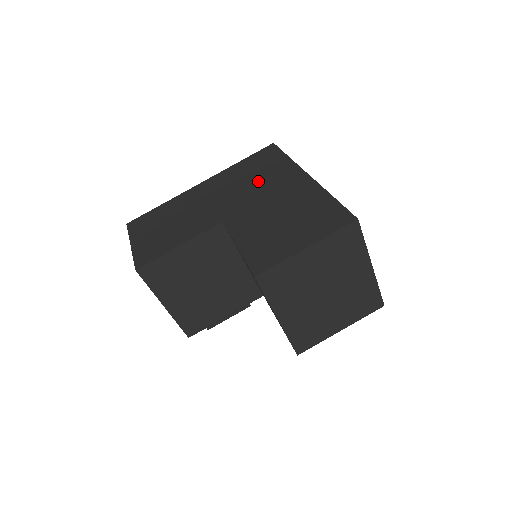
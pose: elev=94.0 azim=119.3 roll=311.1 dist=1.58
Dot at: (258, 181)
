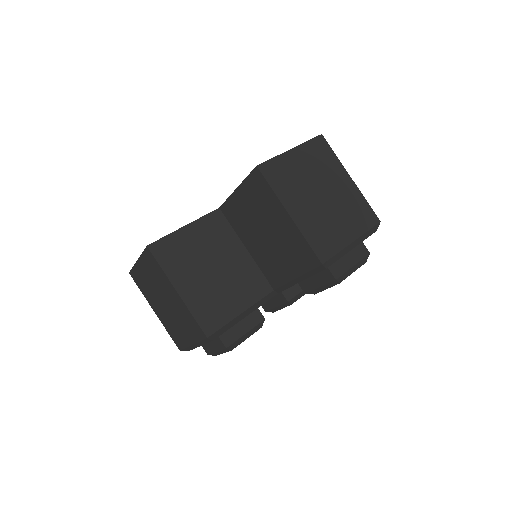
Dot at: occluded
